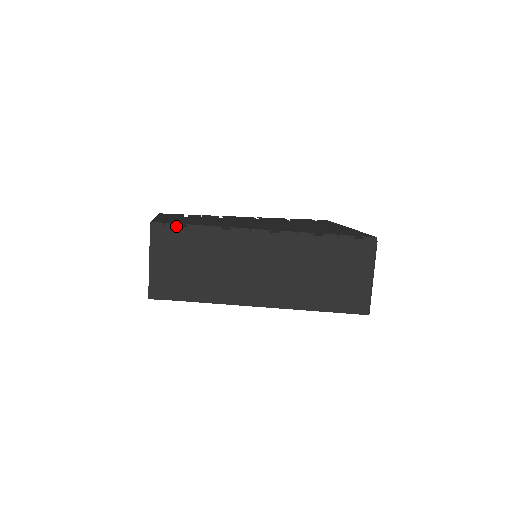
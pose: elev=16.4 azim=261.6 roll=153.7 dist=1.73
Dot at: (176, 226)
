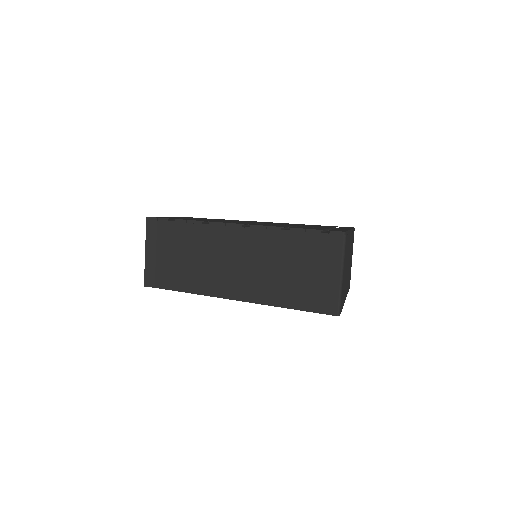
Dot at: (166, 221)
